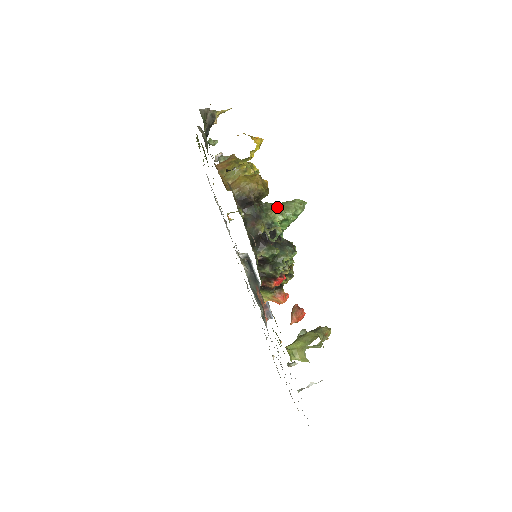
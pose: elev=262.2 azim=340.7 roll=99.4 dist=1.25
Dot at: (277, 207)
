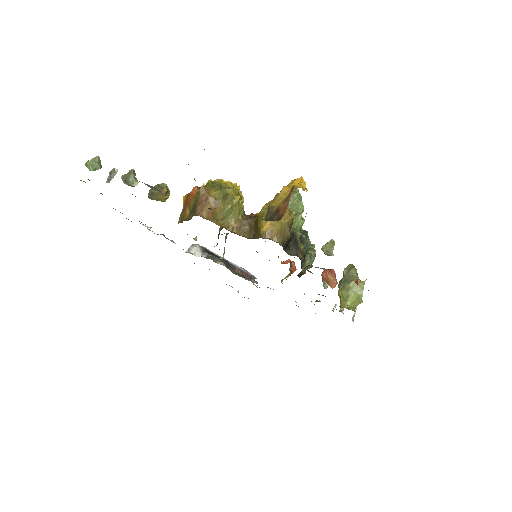
Dot at: occluded
